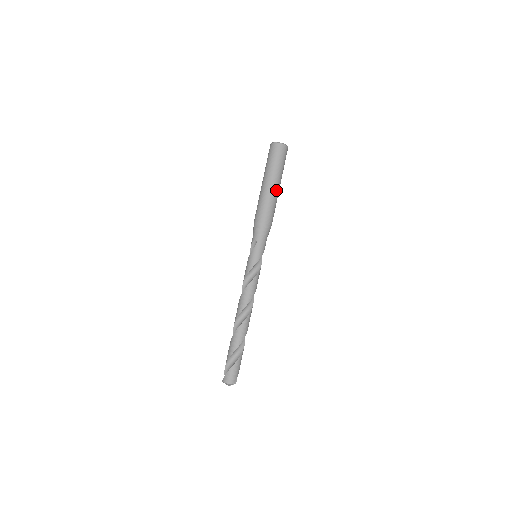
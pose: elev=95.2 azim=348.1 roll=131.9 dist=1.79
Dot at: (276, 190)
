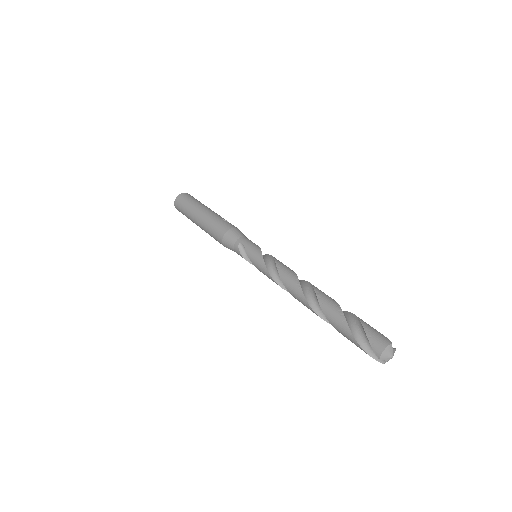
Dot at: (213, 212)
